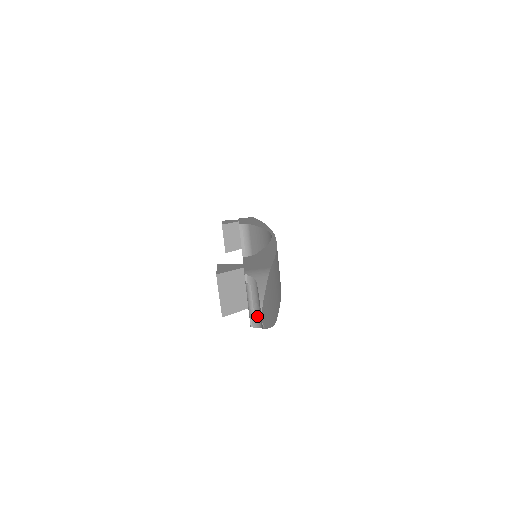
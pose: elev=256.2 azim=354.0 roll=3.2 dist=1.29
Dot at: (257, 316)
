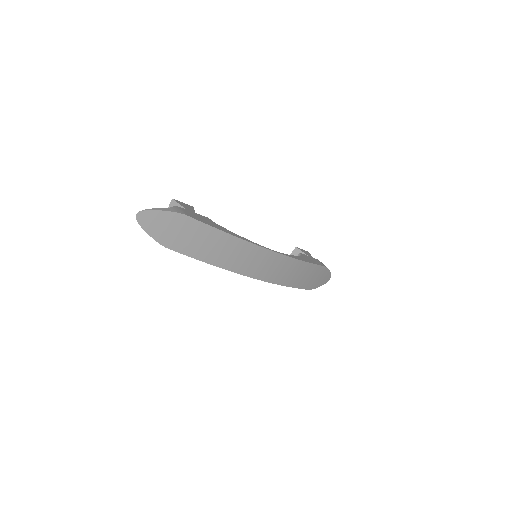
Dot at: occluded
